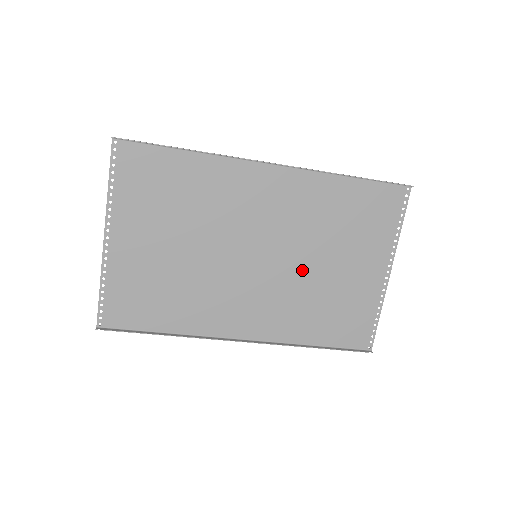
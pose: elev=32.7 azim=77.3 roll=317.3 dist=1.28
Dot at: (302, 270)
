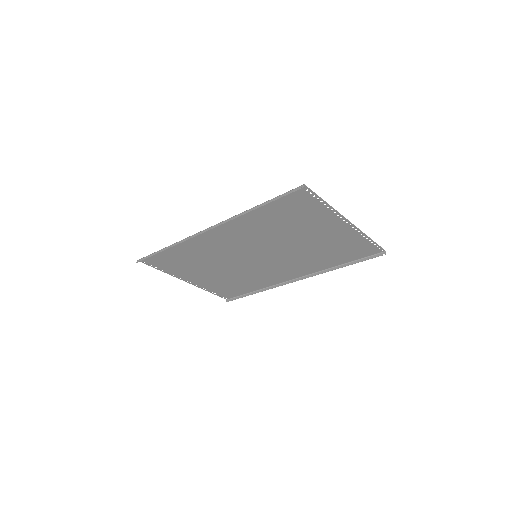
Dot at: (289, 248)
